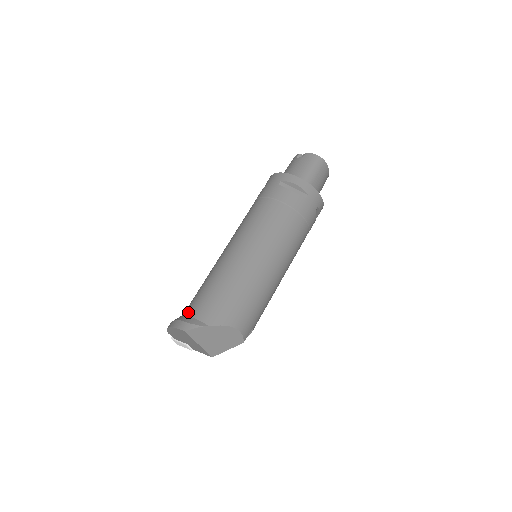
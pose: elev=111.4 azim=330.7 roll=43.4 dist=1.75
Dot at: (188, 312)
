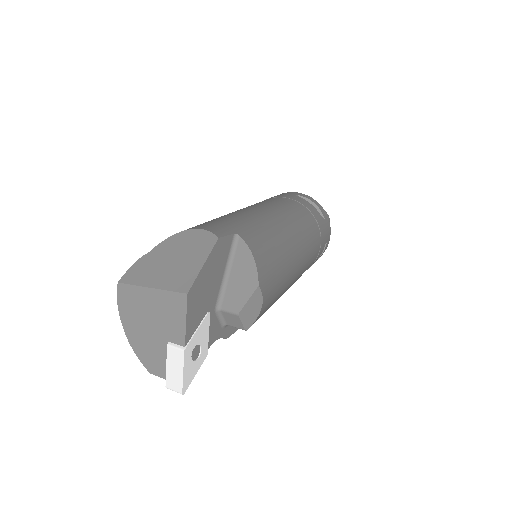
Dot at: occluded
